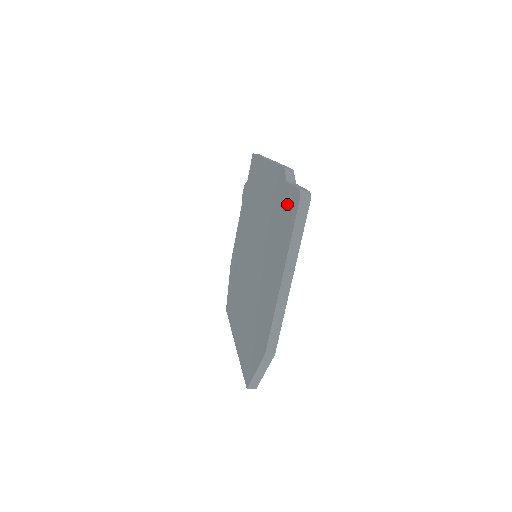
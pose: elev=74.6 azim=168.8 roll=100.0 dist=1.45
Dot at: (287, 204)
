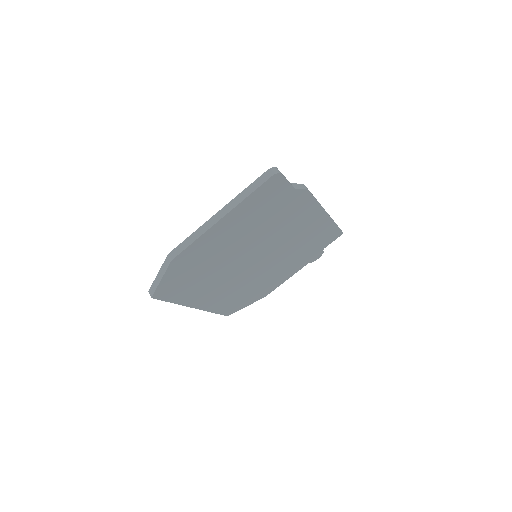
Dot at: occluded
